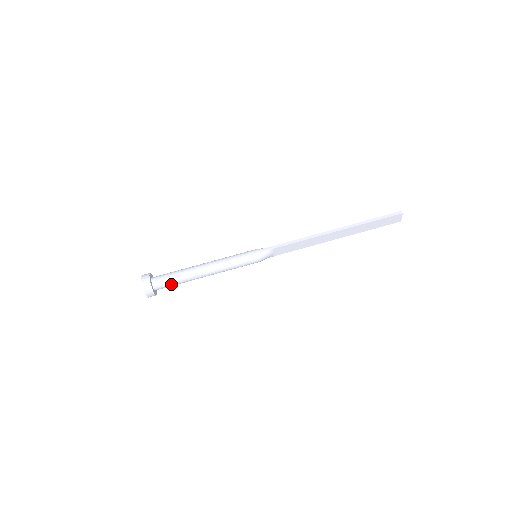
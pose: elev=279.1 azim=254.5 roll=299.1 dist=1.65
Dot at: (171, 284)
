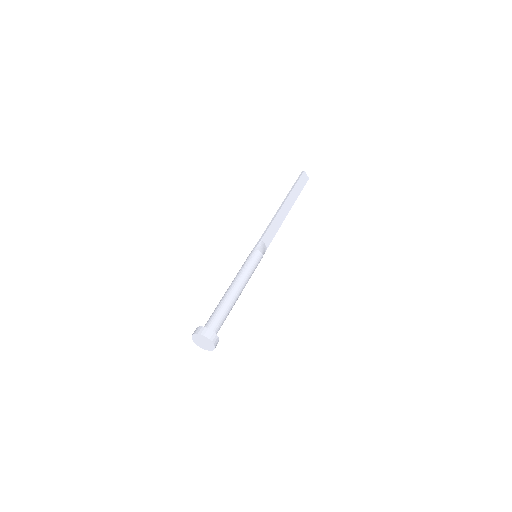
Dot at: (221, 319)
